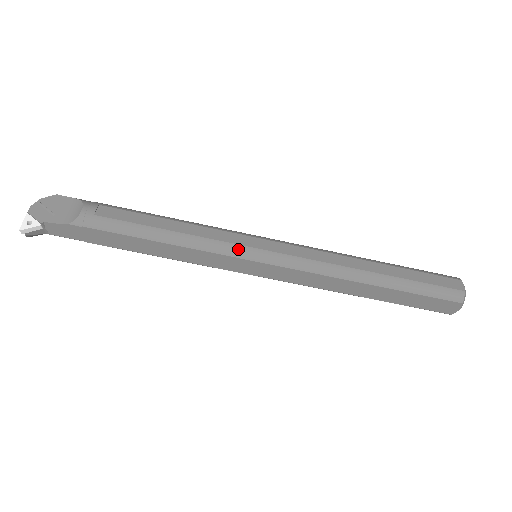
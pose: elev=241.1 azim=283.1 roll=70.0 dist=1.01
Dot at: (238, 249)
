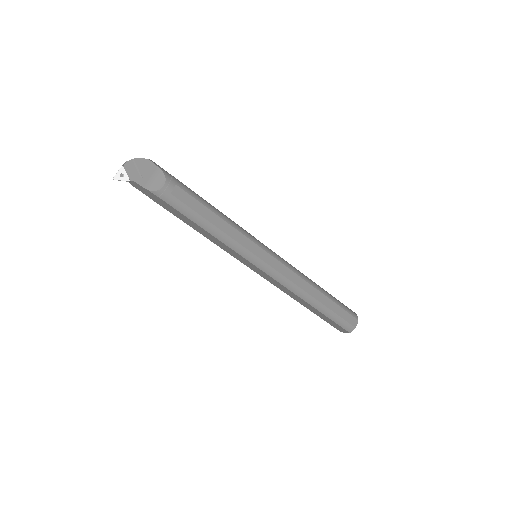
Dot at: (249, 255)
